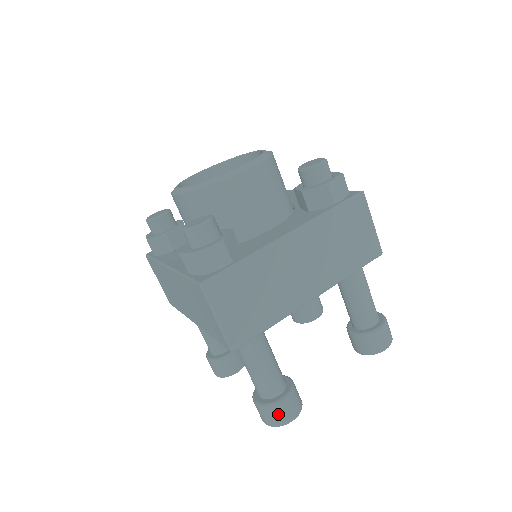
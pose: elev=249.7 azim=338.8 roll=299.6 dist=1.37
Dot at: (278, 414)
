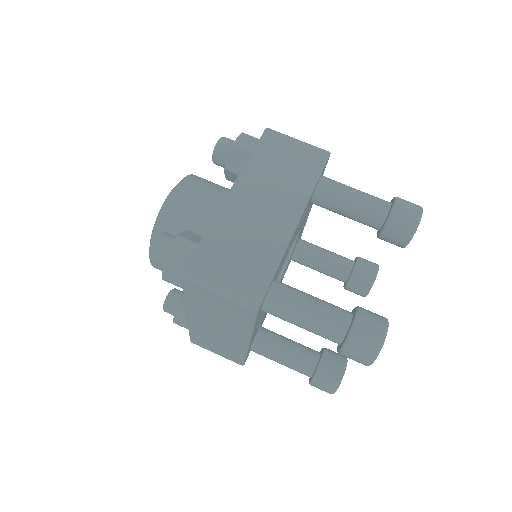
Dot at: (364, 340)
